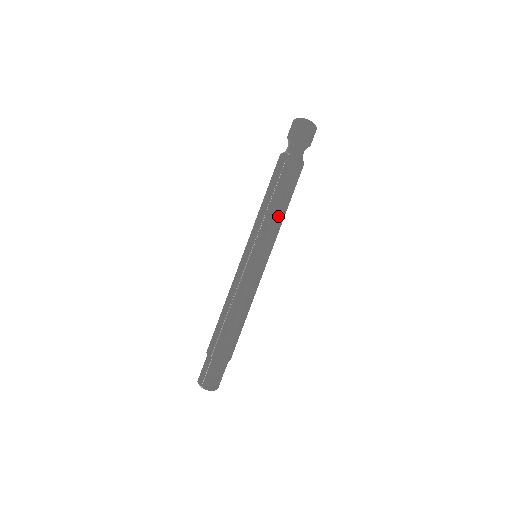
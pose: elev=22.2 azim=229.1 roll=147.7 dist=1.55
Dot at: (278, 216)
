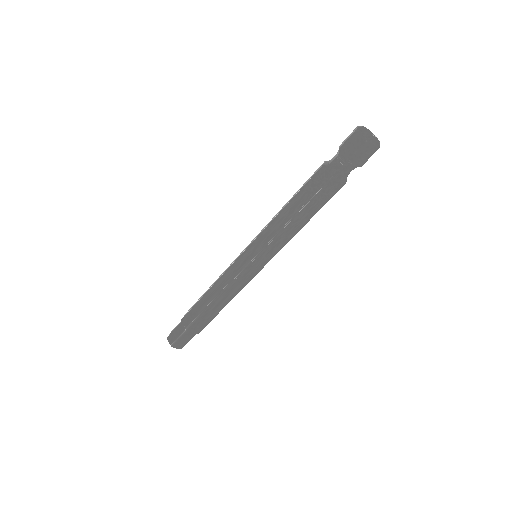
Dot at: (295, 234)
